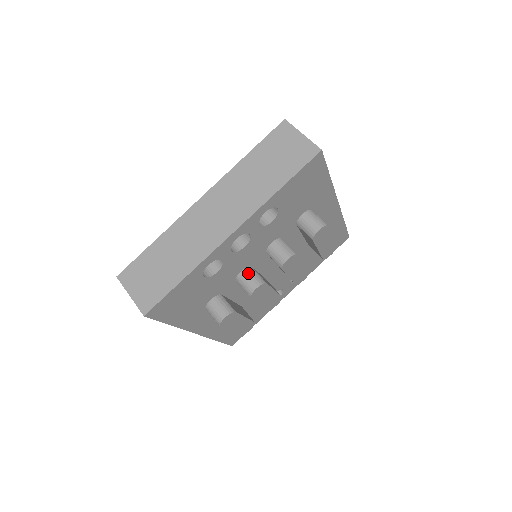
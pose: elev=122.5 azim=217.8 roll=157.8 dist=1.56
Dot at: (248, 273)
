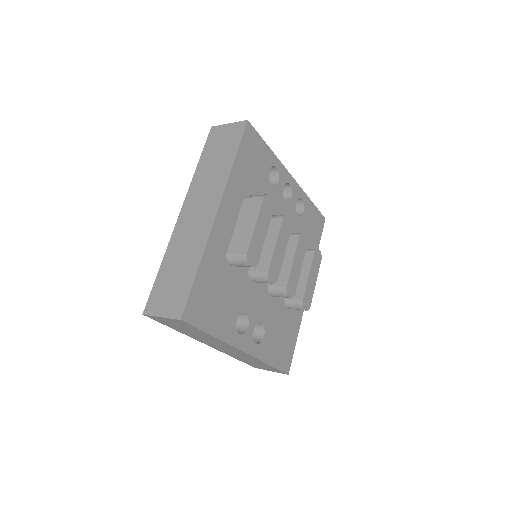
Dot at: occluded
